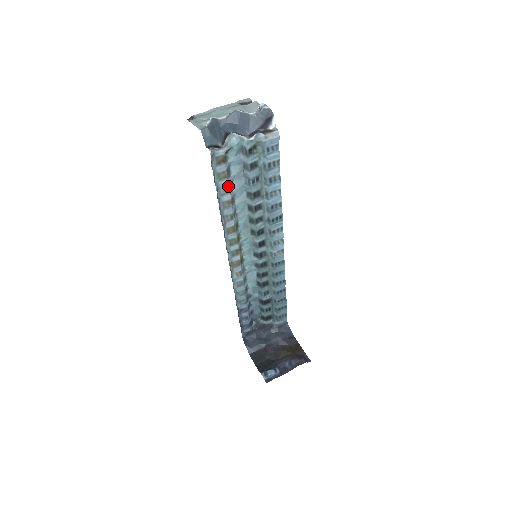
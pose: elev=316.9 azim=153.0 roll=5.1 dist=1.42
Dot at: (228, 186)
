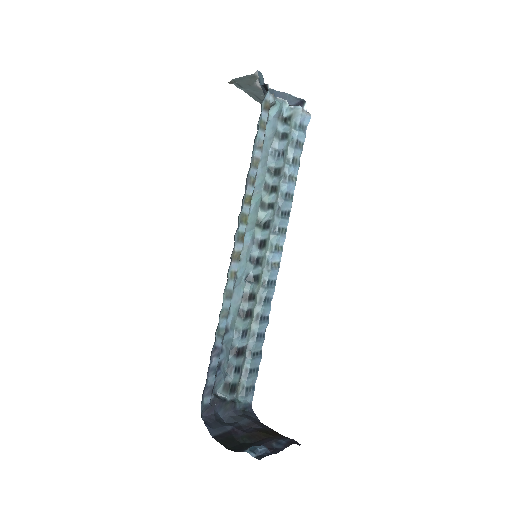
Dot at: (262, 141)
